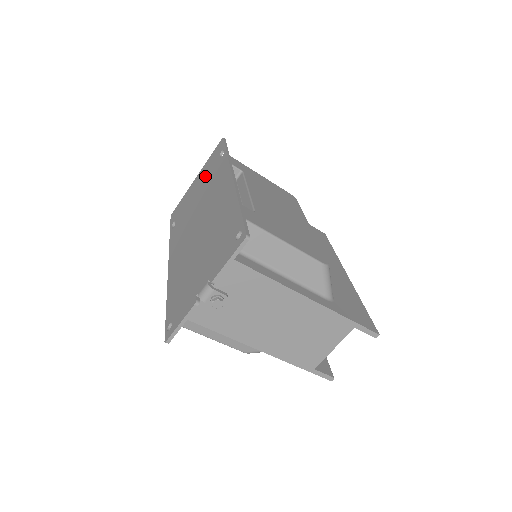
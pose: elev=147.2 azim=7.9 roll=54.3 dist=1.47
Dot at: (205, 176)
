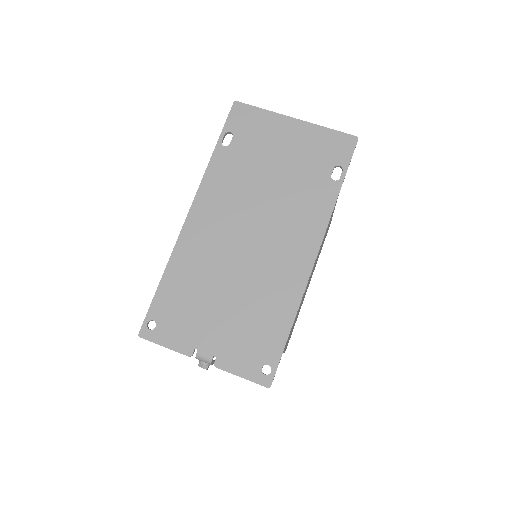
Dot at: (303, 158)
